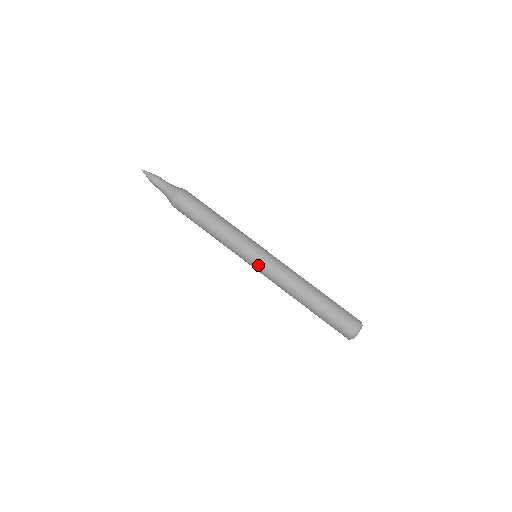
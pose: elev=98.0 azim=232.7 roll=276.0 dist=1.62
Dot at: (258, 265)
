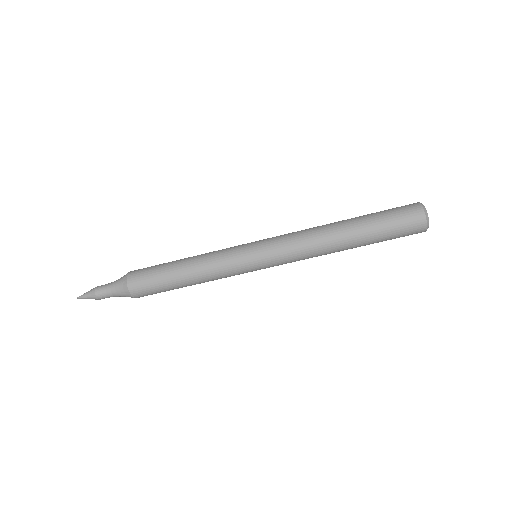
Dot at: occluded
